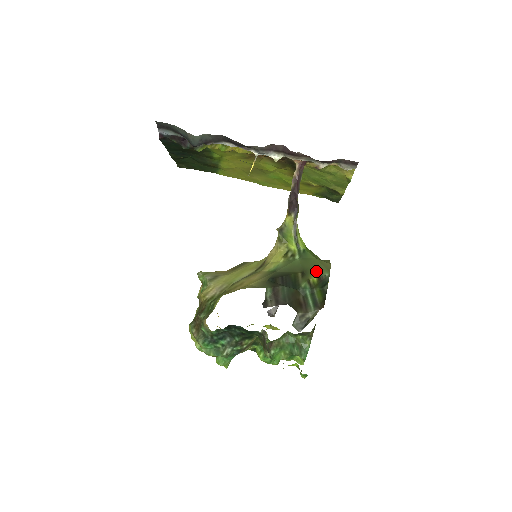
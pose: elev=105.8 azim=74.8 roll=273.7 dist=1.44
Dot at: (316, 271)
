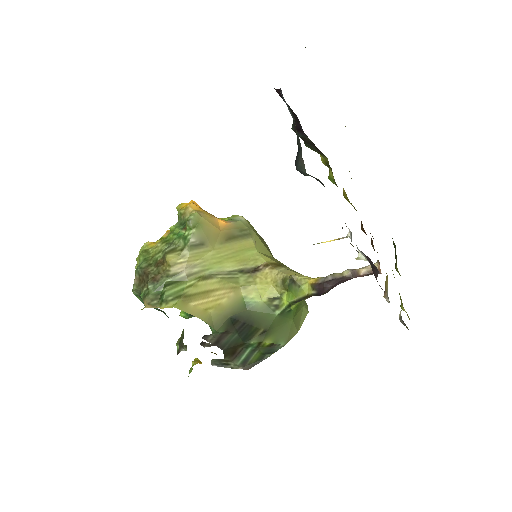
Dot at: (277, 336)
